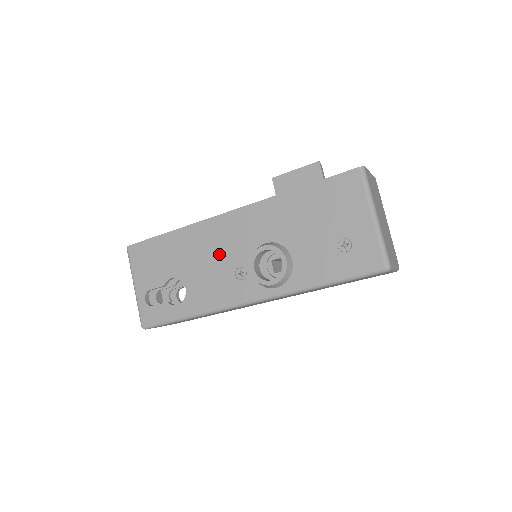
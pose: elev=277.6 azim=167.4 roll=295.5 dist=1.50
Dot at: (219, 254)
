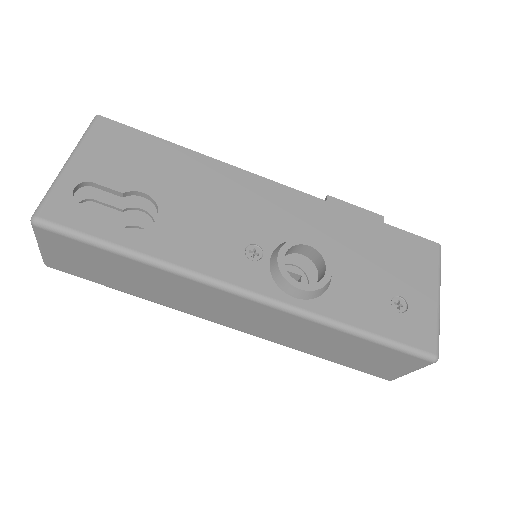
Dot at: (237, 213)
